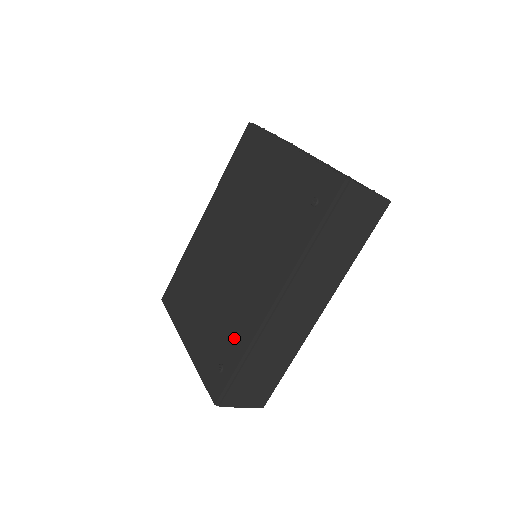
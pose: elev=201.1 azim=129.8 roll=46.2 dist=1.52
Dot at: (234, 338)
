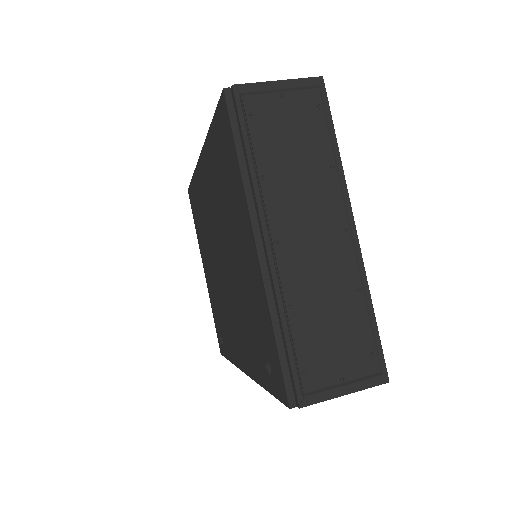
Dot at: (226, 338)
